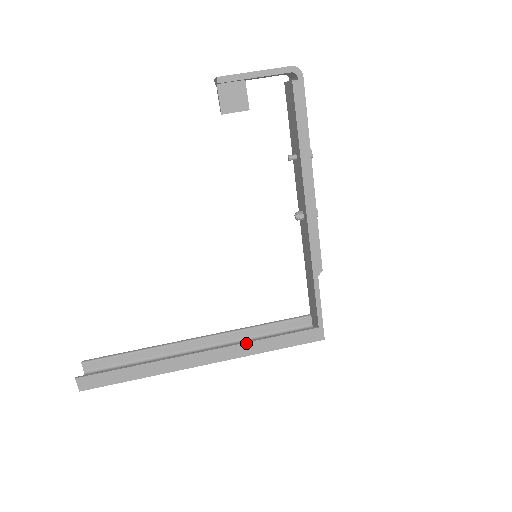
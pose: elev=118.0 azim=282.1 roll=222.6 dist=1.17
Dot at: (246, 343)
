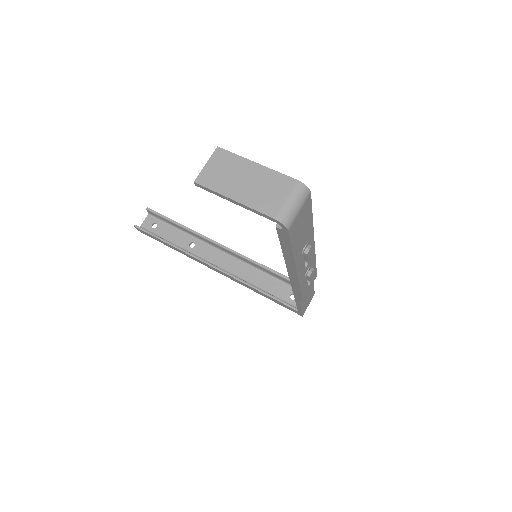
Dot at: (242, 283)
